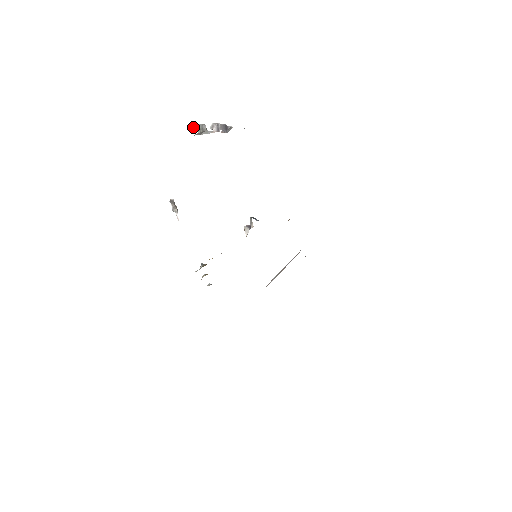
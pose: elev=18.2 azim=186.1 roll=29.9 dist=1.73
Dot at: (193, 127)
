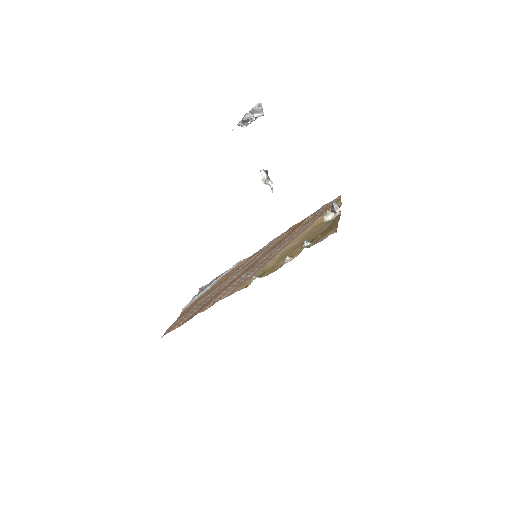
Dot at: (261, 107)
